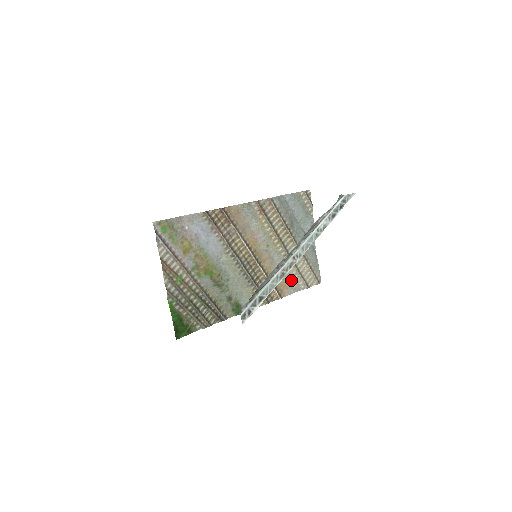
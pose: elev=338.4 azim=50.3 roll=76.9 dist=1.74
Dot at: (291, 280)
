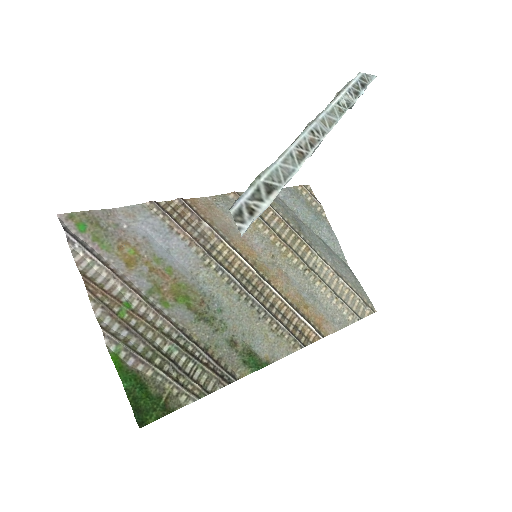
Dot at: (328, 309)
